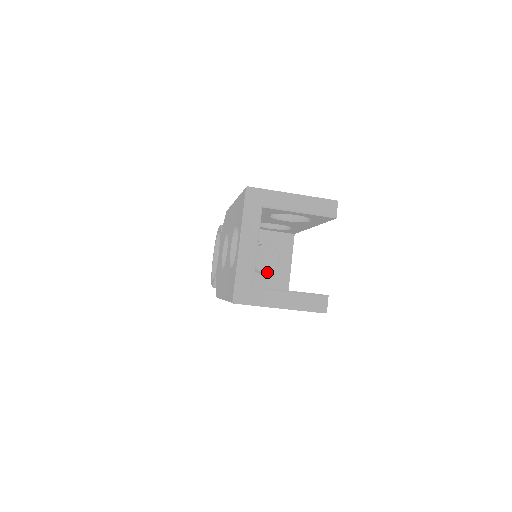
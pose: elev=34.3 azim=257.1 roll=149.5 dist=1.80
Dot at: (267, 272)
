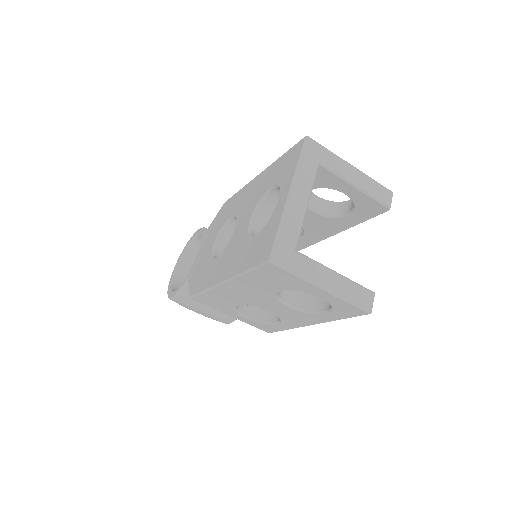
Dot at: occluded
